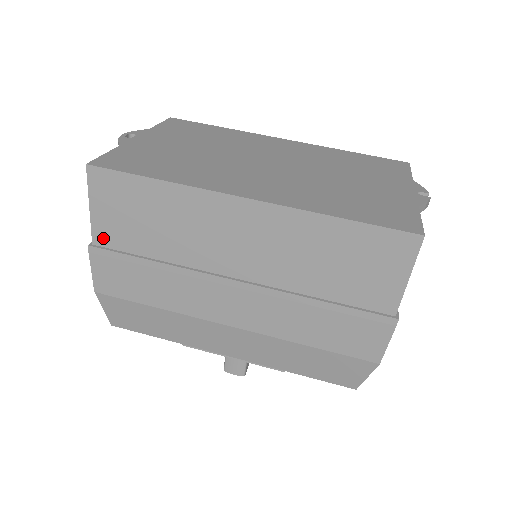
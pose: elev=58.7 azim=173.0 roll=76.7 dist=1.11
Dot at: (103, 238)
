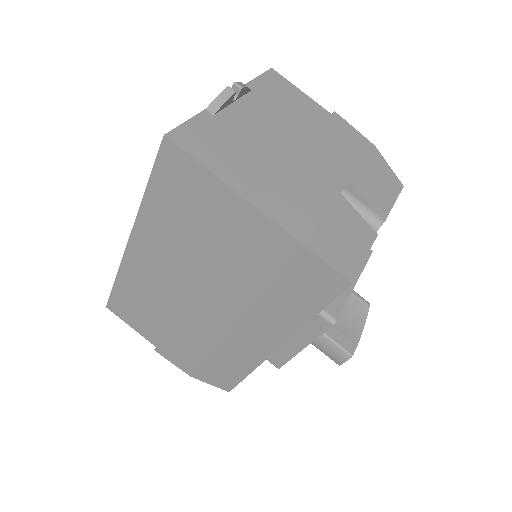
Dot at: (152, 338)
